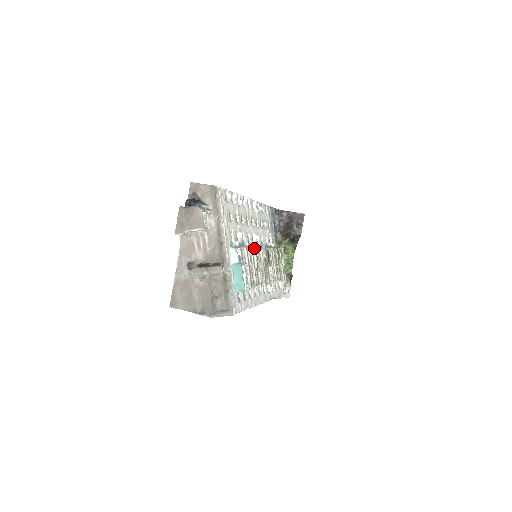
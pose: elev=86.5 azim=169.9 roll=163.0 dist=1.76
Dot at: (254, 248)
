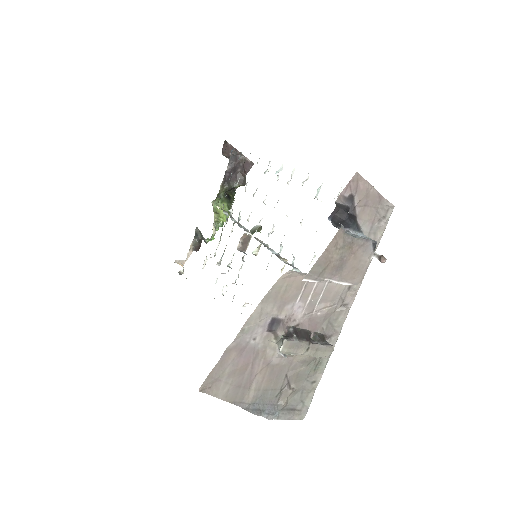
Dot at: occluded
